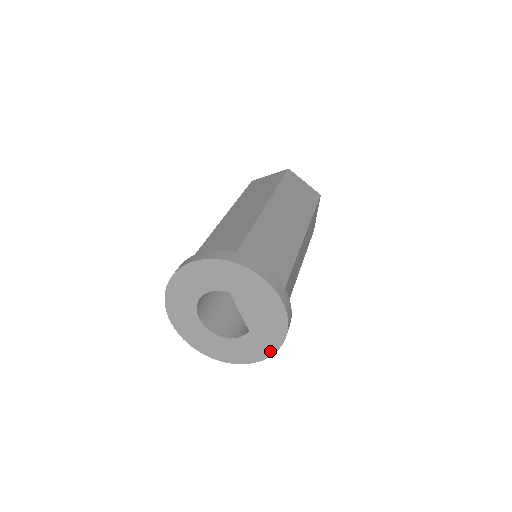
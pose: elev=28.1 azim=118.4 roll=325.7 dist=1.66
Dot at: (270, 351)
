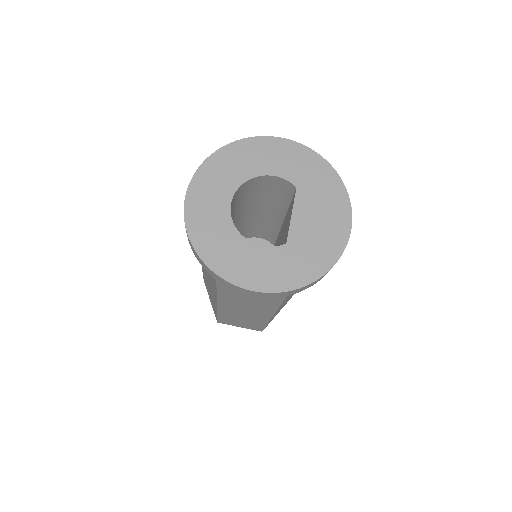
Dot at: (295, 283)
